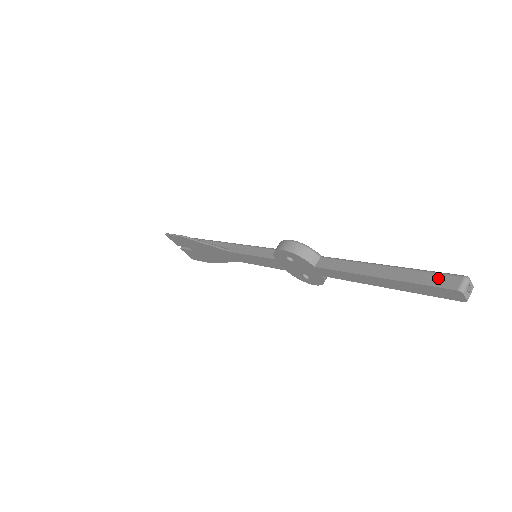
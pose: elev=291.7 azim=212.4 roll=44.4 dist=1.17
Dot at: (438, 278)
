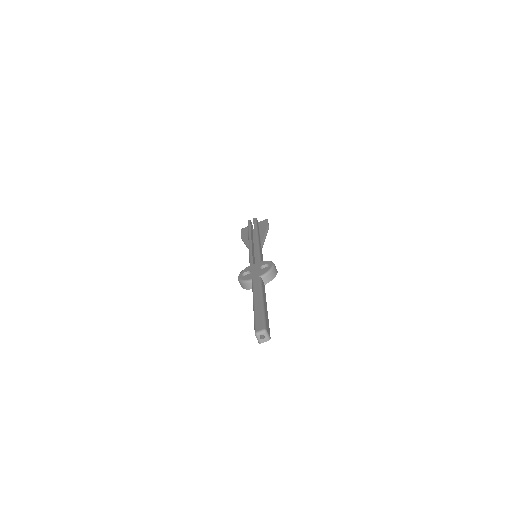
Dot at: occluded
